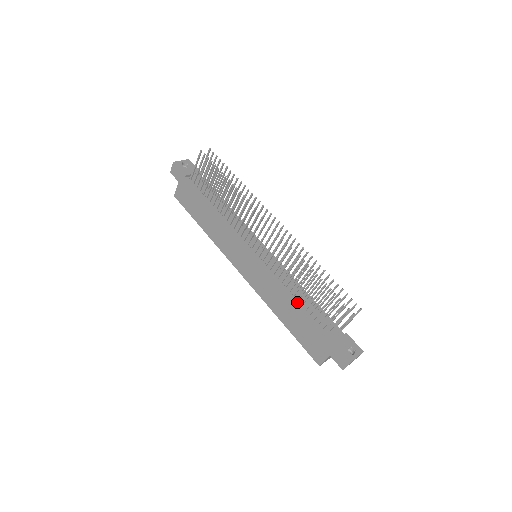
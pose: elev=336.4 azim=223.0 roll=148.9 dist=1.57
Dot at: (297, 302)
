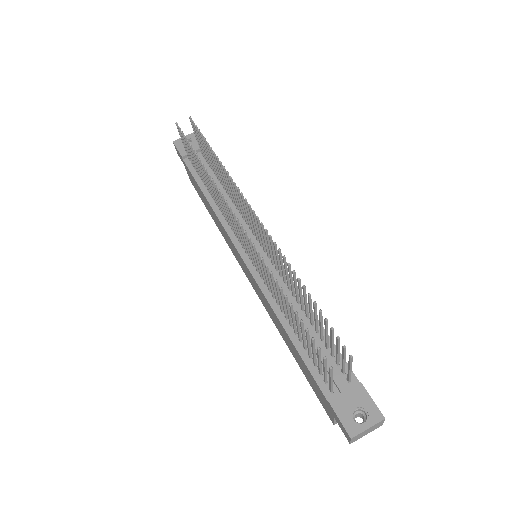
Dot at: (289, 329)
